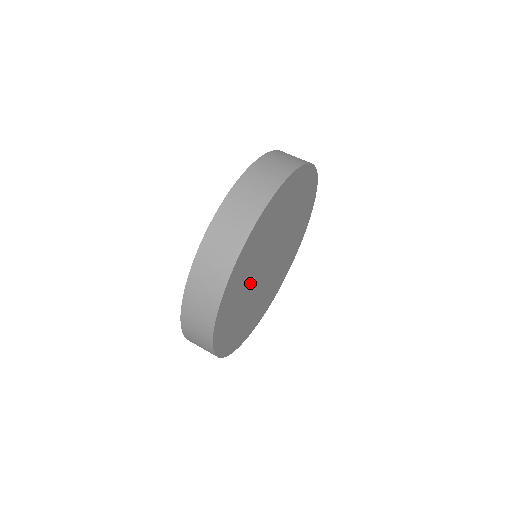
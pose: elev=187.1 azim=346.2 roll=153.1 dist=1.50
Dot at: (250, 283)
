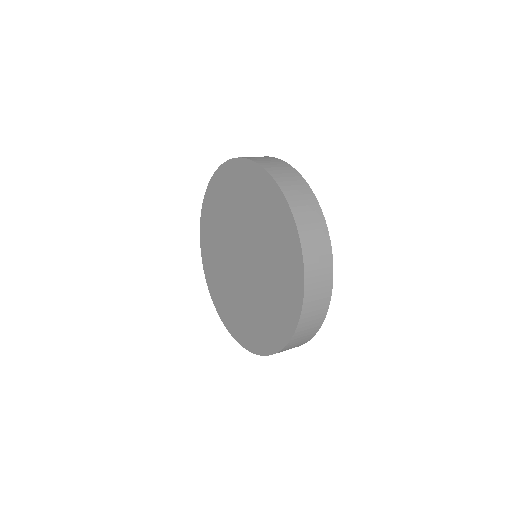
Dot at: occluded
